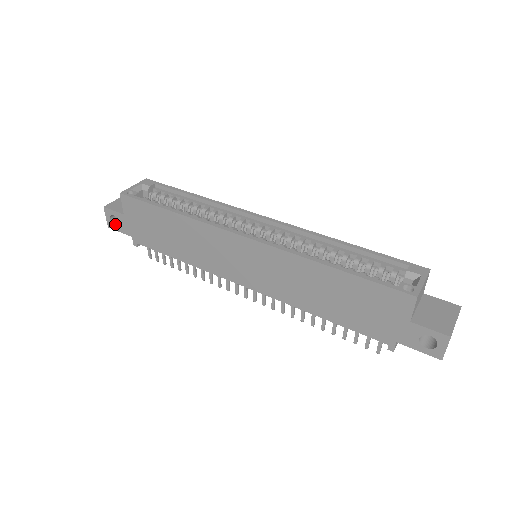
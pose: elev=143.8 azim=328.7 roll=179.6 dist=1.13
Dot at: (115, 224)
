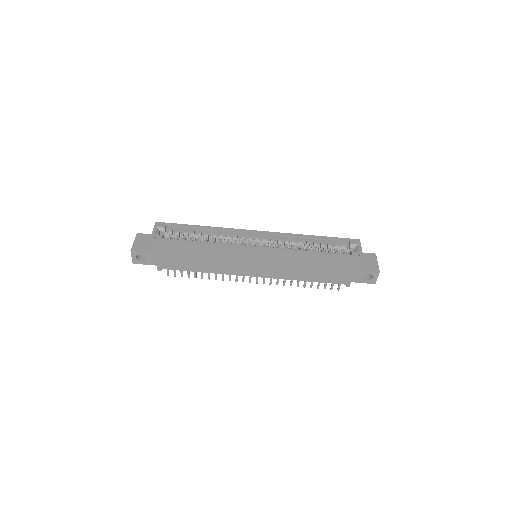
Dot at: (140, 260)
